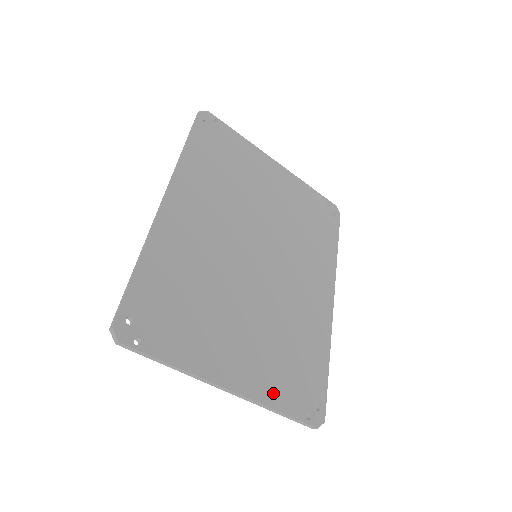
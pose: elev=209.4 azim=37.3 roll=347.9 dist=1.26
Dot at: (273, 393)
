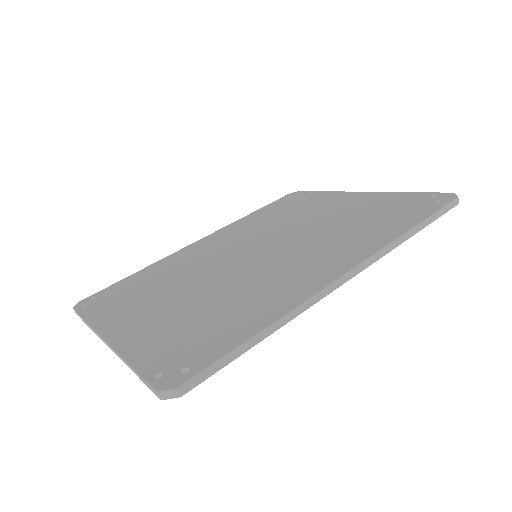
Dot at: (142, 347)
